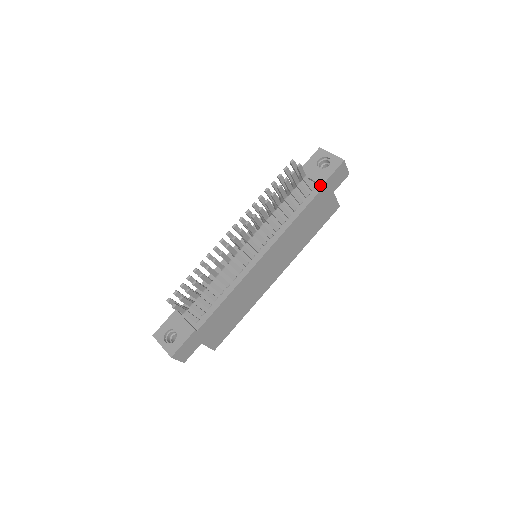
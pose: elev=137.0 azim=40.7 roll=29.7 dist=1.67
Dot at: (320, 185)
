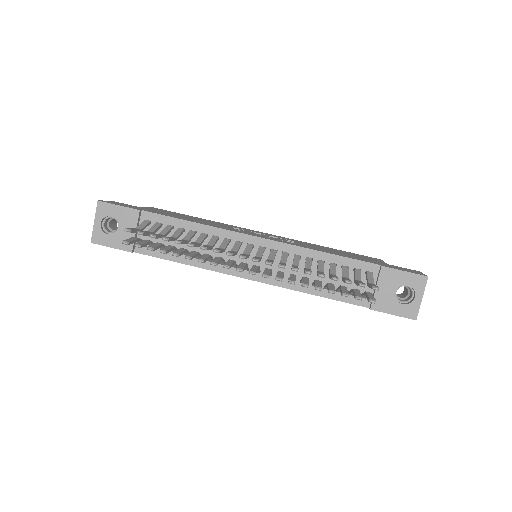
Dot at: (371, 305)
